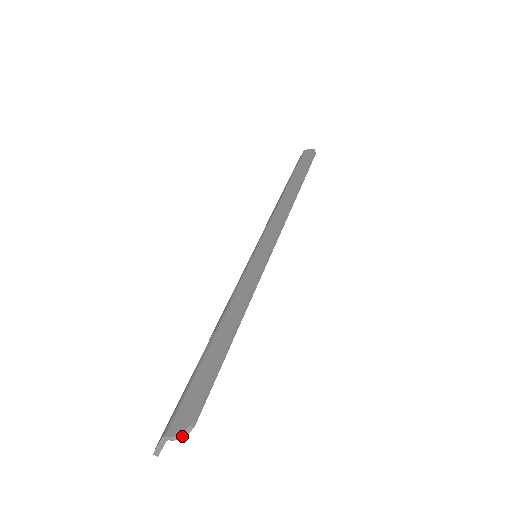
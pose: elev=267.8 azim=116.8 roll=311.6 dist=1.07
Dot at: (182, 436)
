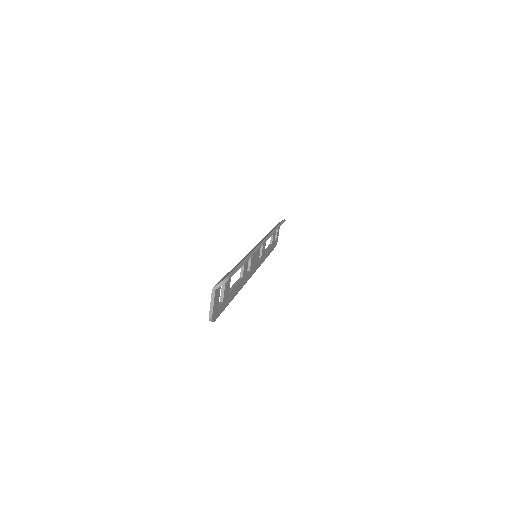
Dot at: (223, 283)
